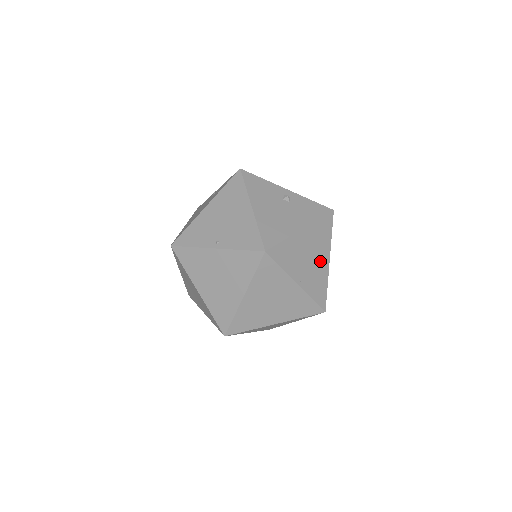
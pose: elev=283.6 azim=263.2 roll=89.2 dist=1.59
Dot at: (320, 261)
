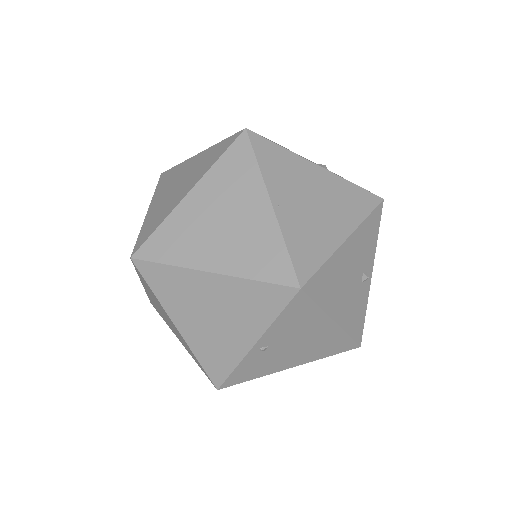
Dot at: (329, 222)
